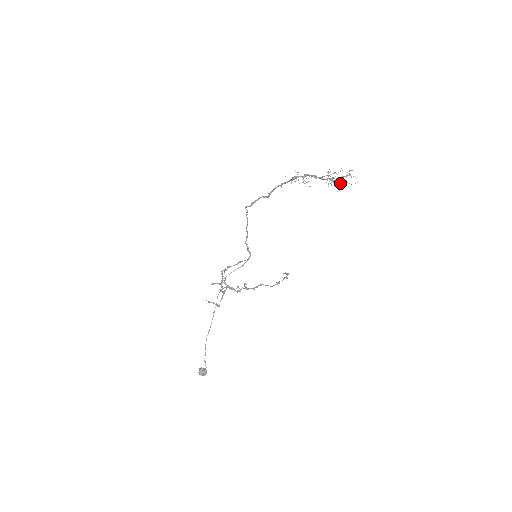
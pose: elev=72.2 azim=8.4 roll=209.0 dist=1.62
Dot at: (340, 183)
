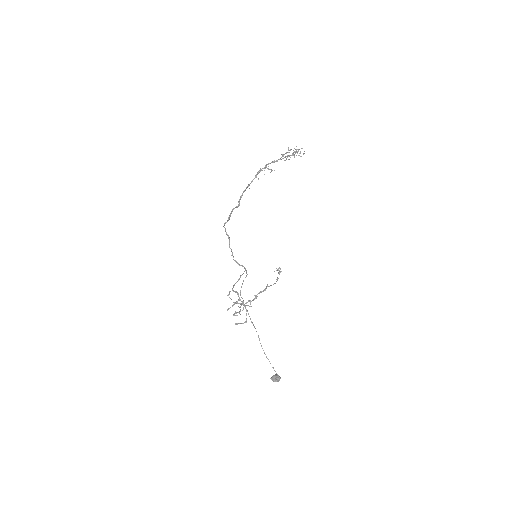
Dot at: occluded
